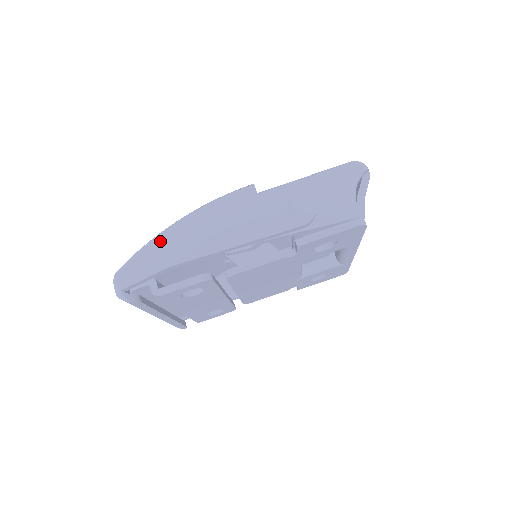
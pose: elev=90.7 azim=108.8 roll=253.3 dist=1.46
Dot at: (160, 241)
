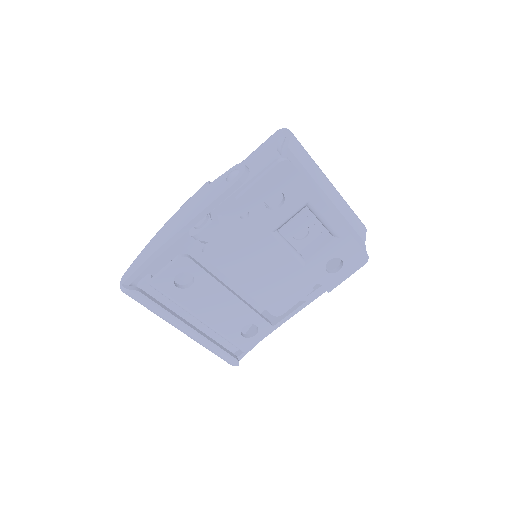
Dot at: (149, 244)
